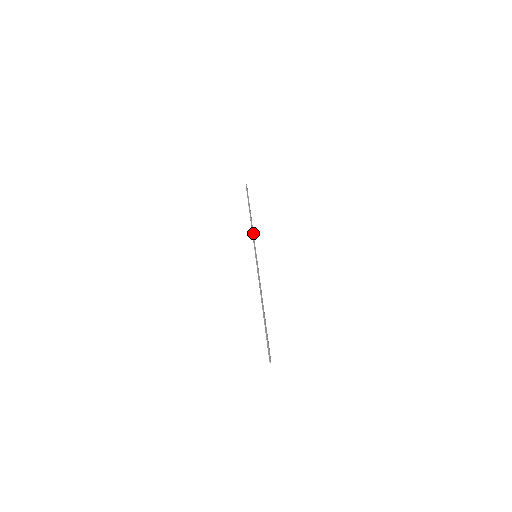
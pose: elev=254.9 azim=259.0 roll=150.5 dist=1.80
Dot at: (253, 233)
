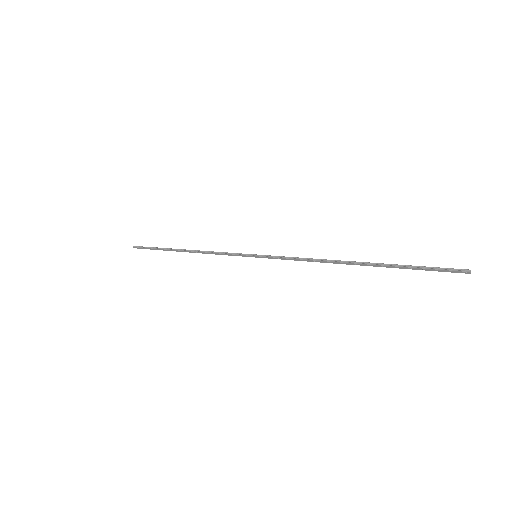
Dot at: (215, 252)
